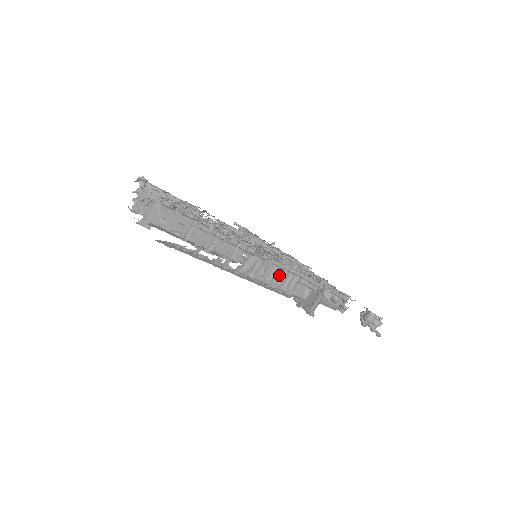
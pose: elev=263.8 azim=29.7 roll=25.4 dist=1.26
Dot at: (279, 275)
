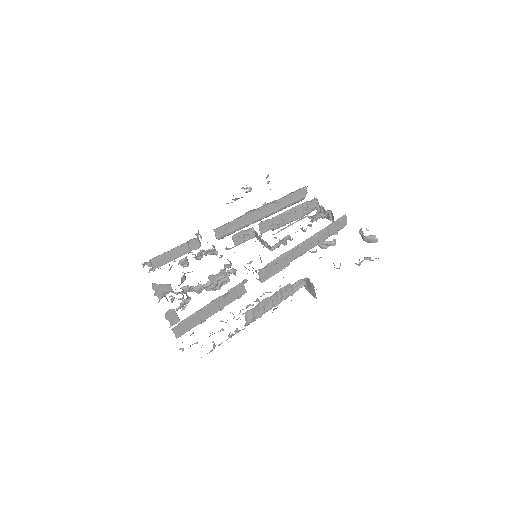
Dot at: (275, 298)
